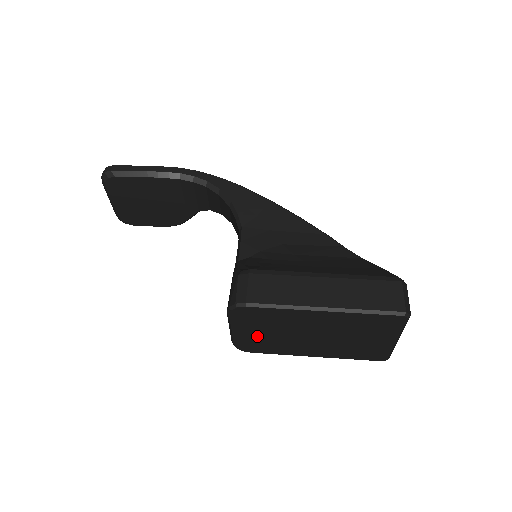
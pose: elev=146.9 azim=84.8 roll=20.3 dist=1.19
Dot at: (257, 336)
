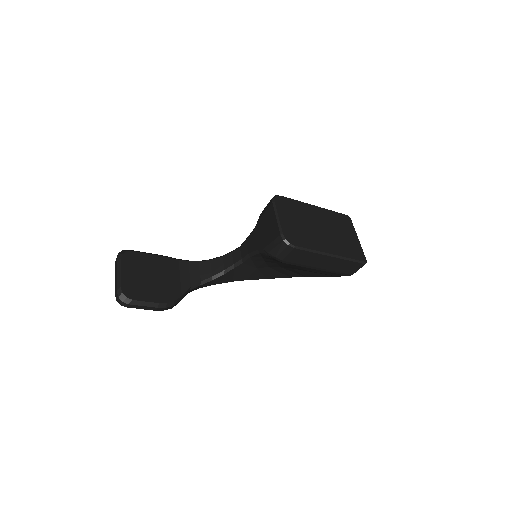
Dot at: (293, 226)
